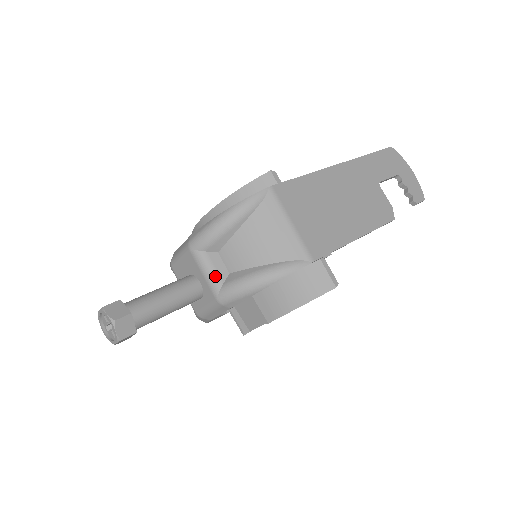
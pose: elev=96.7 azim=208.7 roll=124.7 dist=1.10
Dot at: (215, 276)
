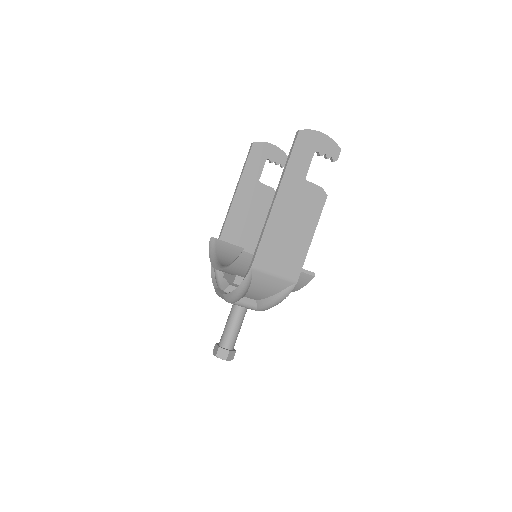
Dot at: (250, 306)
